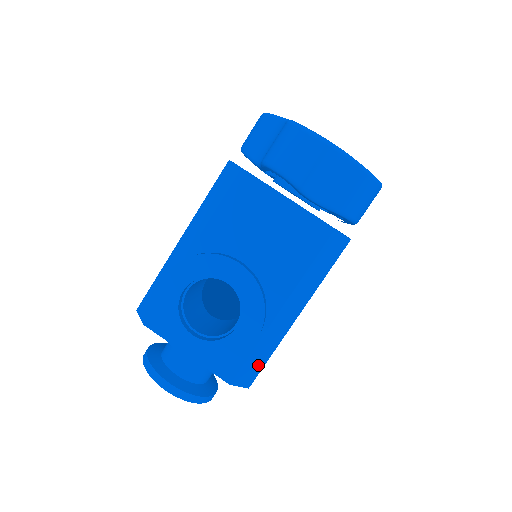
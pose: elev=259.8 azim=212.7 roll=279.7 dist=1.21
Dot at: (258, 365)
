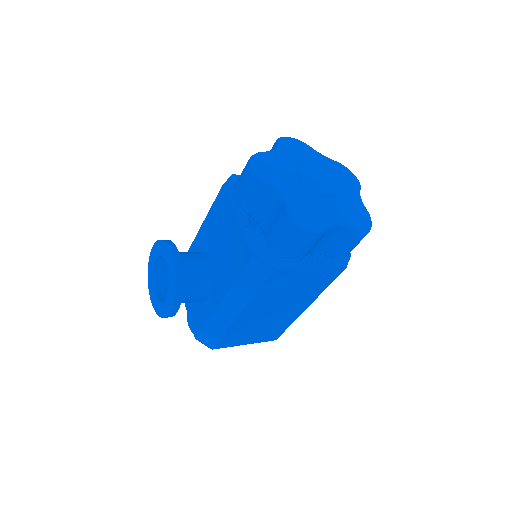
Dot at: (215, 336)
